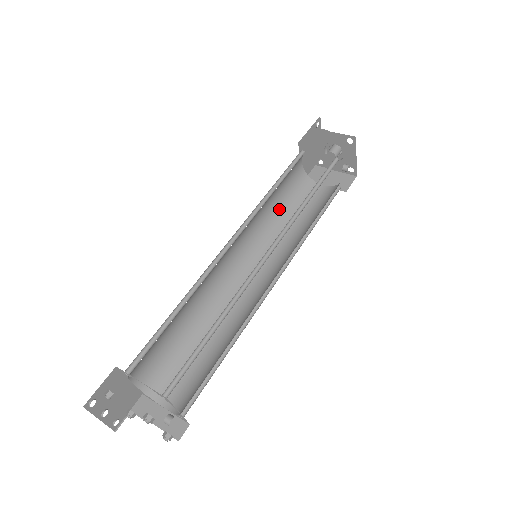
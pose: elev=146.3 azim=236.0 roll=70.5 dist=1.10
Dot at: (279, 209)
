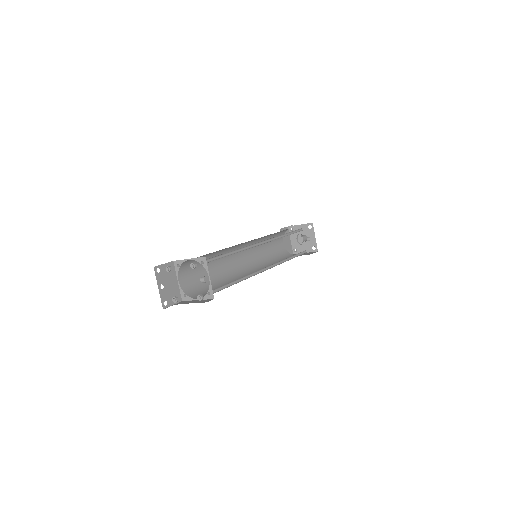
Dot at: (270, 257)
